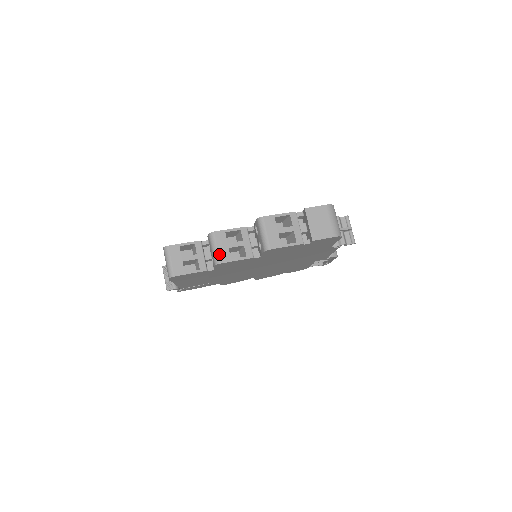
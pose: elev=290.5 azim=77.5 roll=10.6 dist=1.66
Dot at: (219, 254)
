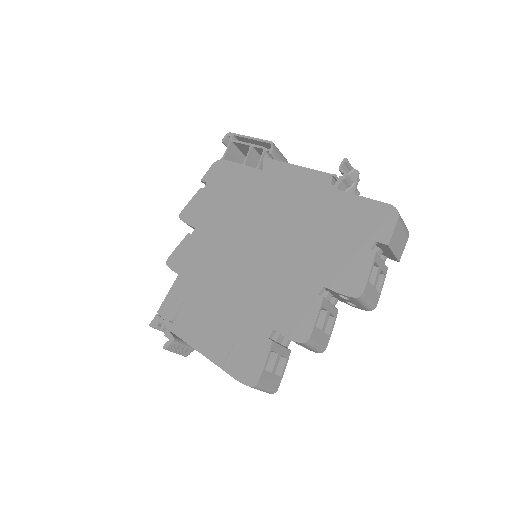
Dot at: (322, 346)
